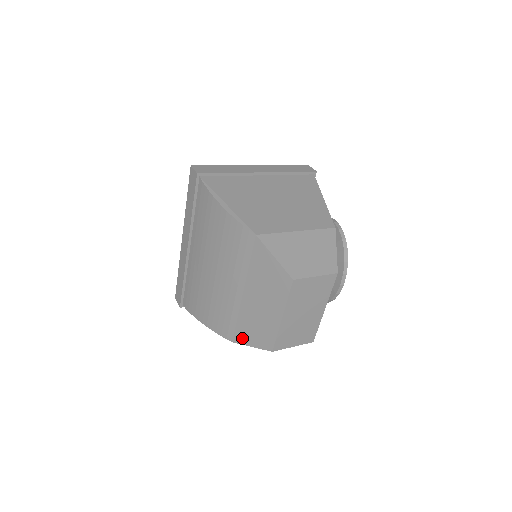
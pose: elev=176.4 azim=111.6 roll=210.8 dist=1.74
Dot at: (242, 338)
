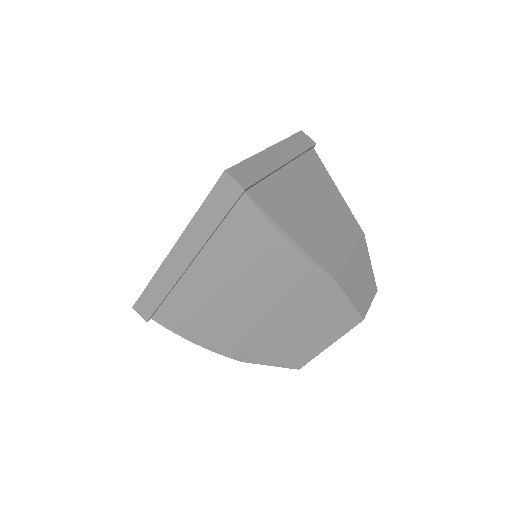
Dot at: (260, 359)
